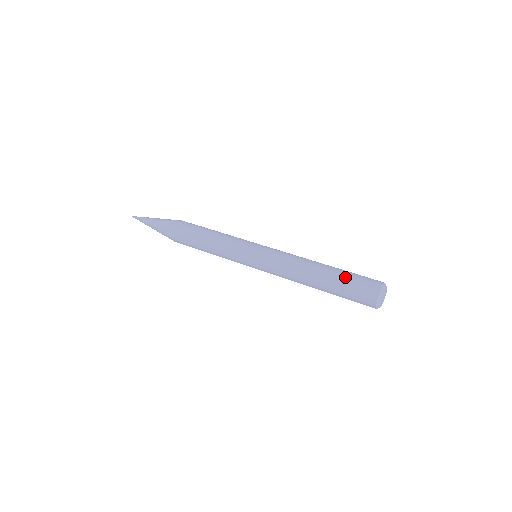
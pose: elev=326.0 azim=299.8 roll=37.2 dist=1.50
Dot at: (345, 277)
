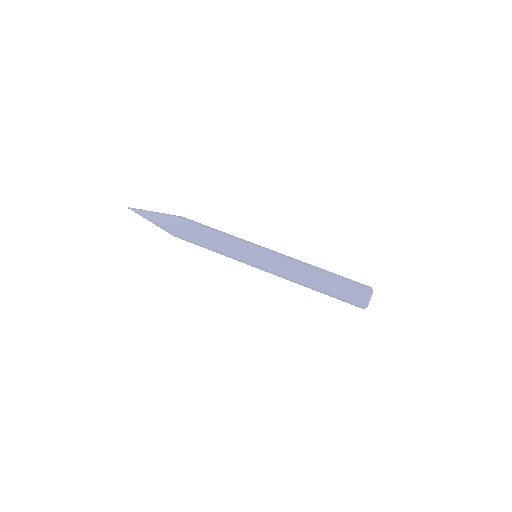
Dot at: (341, 278)
